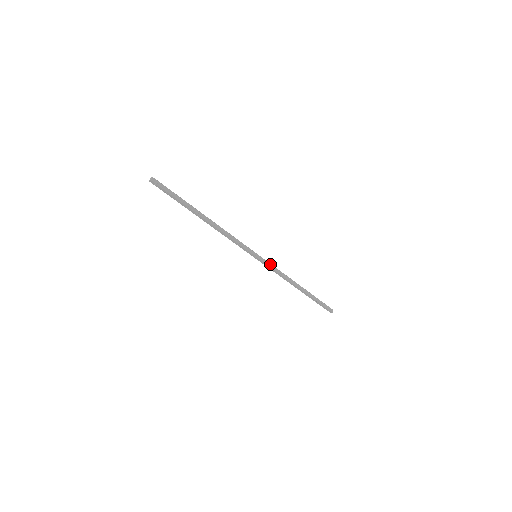
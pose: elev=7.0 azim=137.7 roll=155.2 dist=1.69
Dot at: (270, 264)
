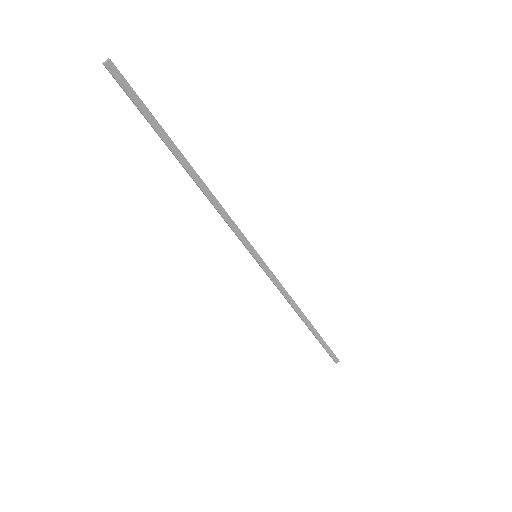
Dot at: (273, 275)
